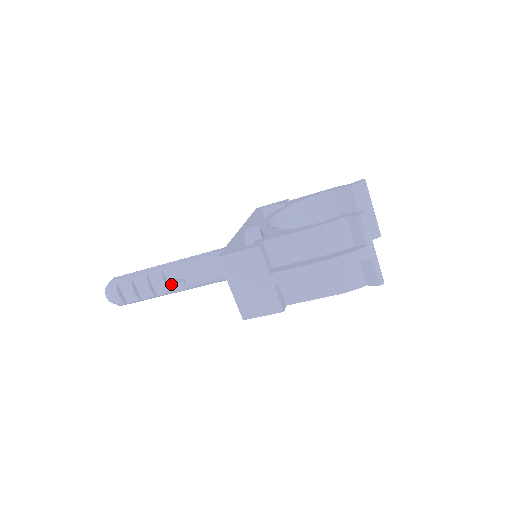
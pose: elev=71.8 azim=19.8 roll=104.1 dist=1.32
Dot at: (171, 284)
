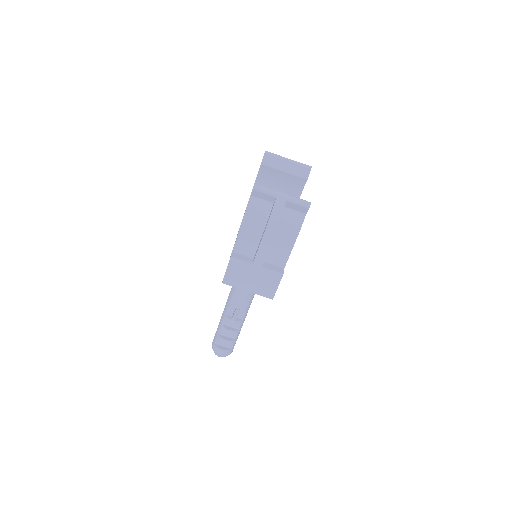
Dot at: (234, 317)
